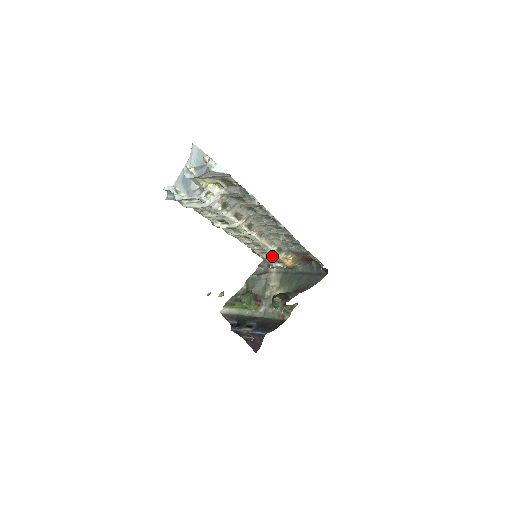
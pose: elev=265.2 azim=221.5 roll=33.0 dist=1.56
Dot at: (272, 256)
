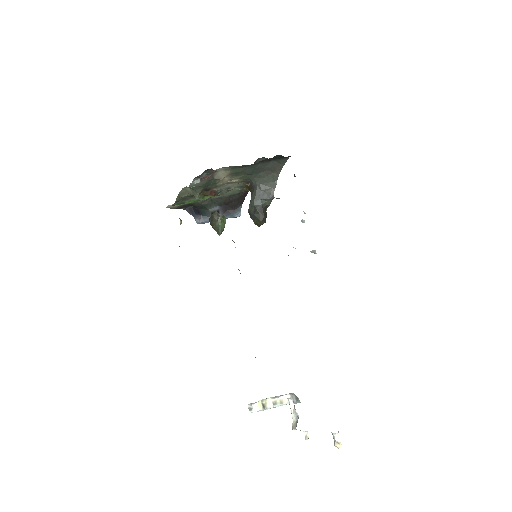
Dot at: occluded
